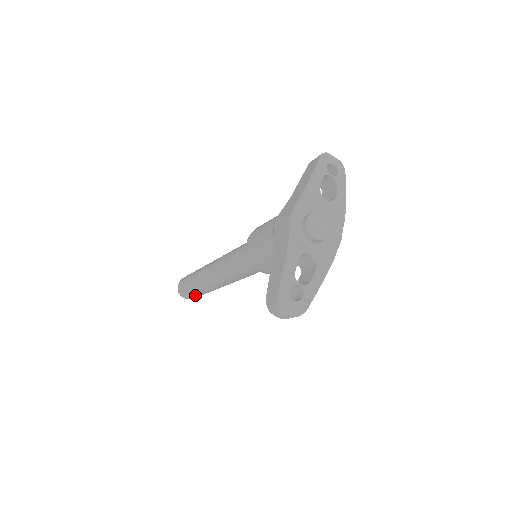
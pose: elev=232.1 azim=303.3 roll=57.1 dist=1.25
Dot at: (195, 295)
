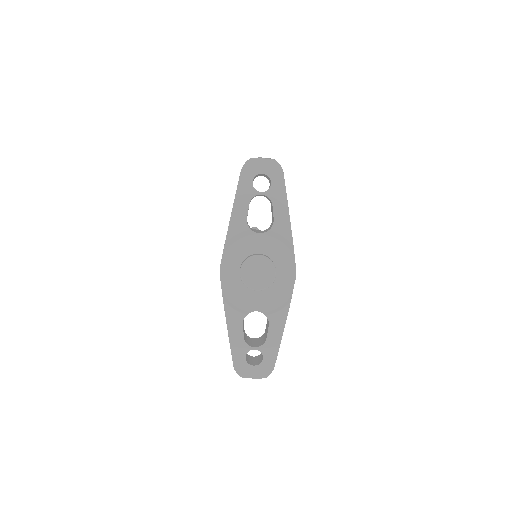
Dot at: occluded
